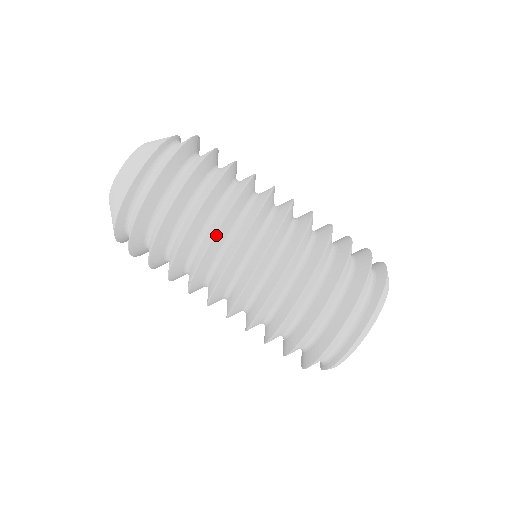
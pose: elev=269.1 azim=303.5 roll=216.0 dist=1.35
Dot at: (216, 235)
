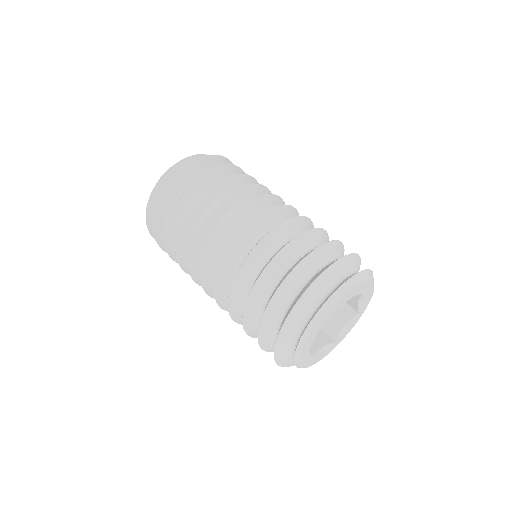
Dot at: (242, 188)
